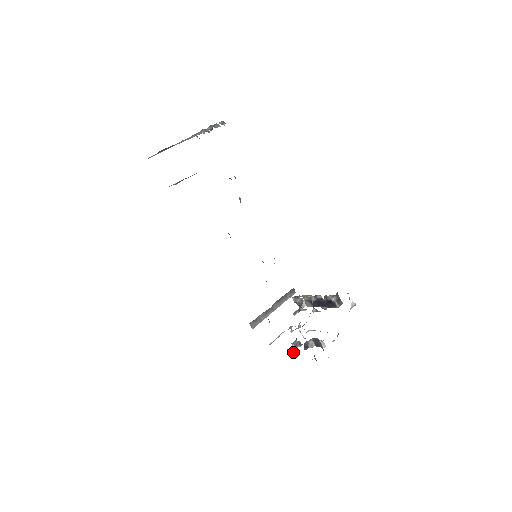
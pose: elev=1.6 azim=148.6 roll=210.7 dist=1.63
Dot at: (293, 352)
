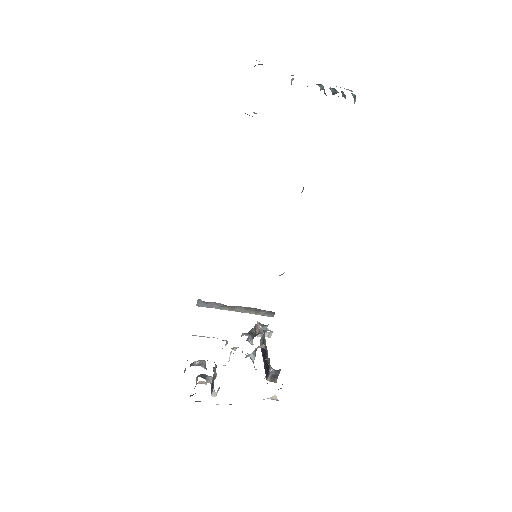
Dot at: occluded
